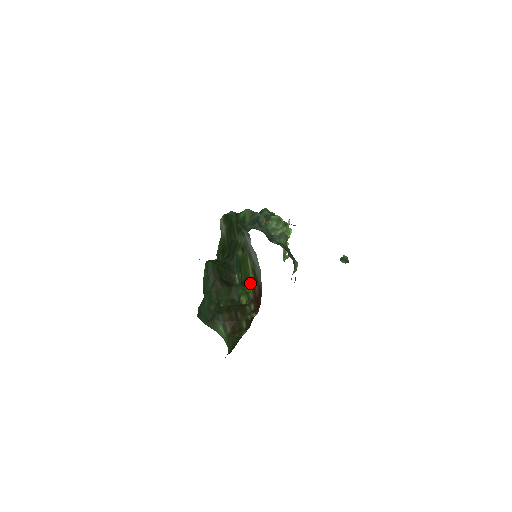
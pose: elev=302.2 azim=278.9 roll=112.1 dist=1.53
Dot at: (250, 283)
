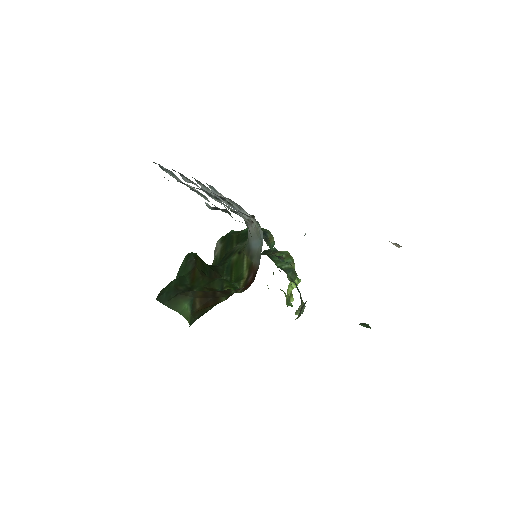
Dot at: (241, 279)
